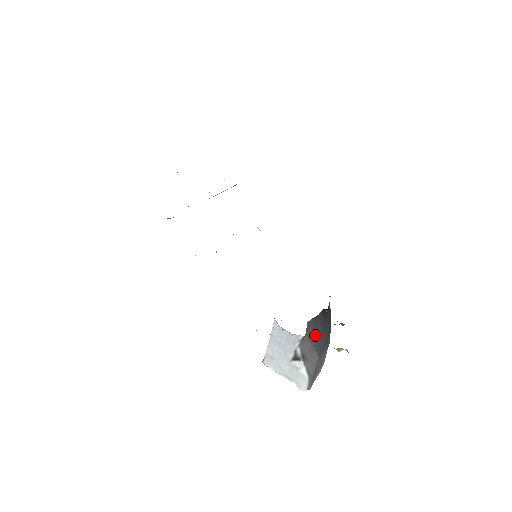
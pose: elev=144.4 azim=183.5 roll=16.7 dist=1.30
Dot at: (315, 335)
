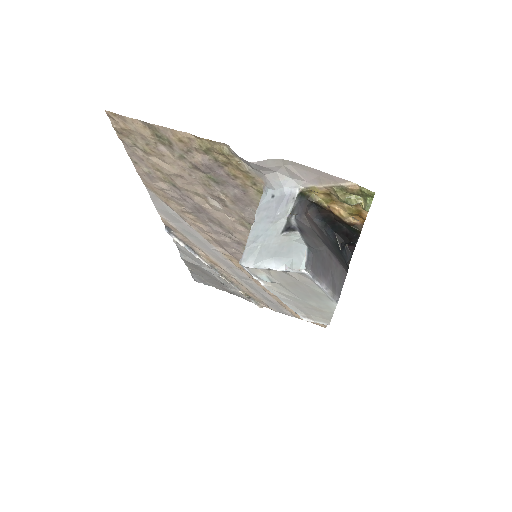
Dot at: (321, 237)
